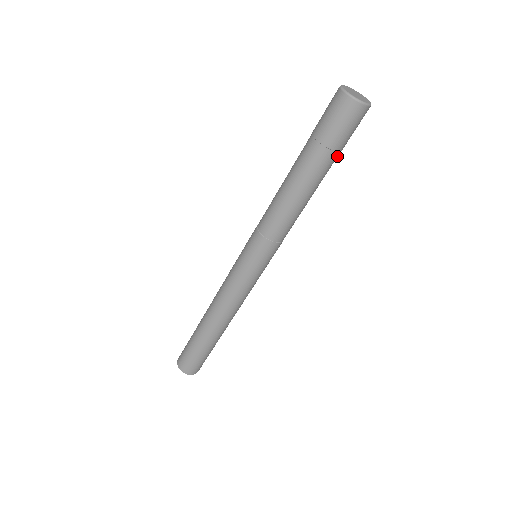
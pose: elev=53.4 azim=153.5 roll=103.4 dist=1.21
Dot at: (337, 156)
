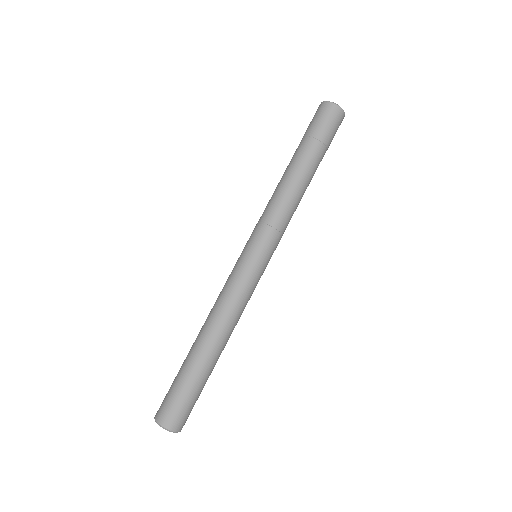
Dot at: occluded
